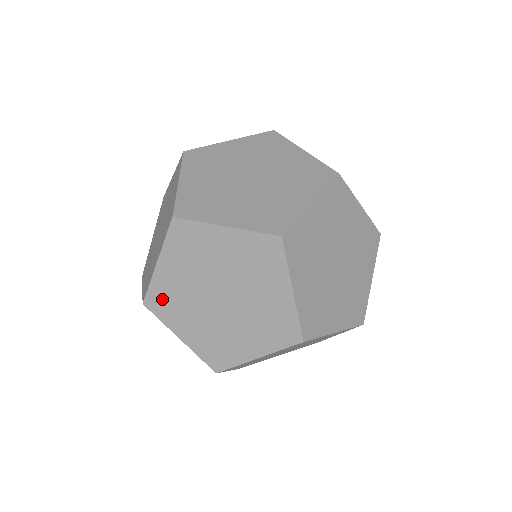
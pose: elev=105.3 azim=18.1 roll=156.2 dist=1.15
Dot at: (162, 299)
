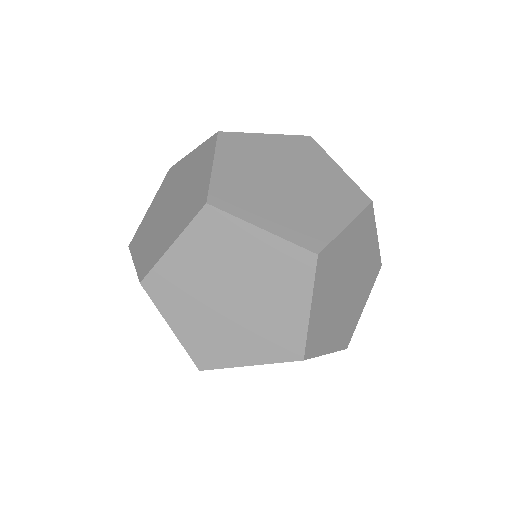
Dot at: occluded
